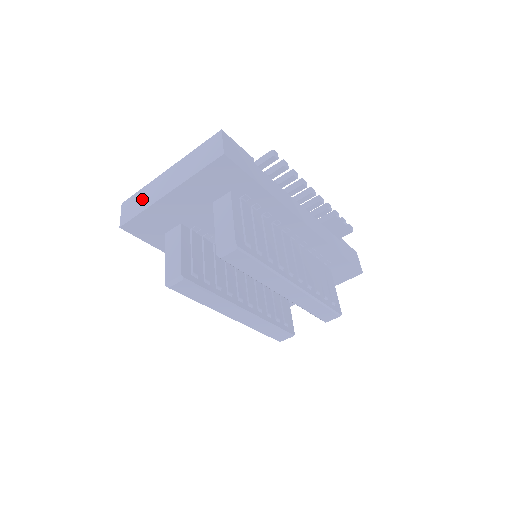
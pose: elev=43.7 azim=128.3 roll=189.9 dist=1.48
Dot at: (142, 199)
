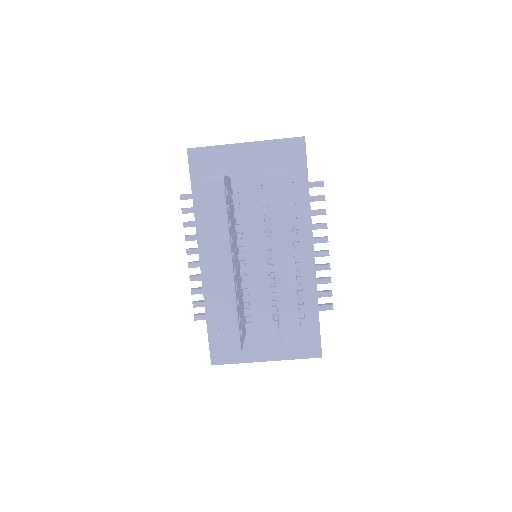
Dot at: occluded
